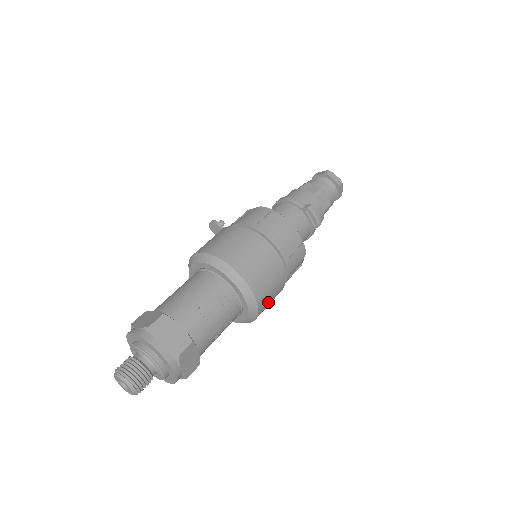
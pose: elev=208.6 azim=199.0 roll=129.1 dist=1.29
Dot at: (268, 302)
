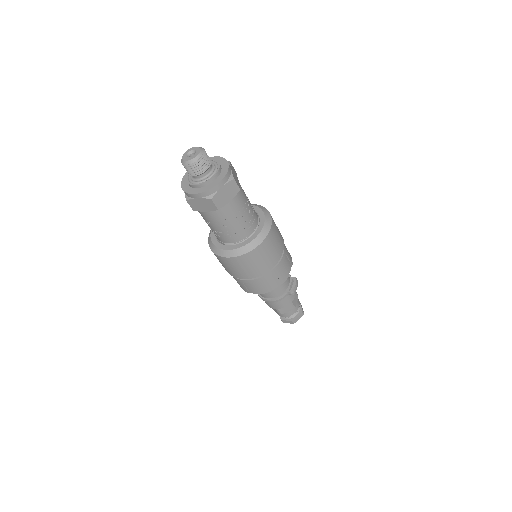
Dot at: (260, 257)
